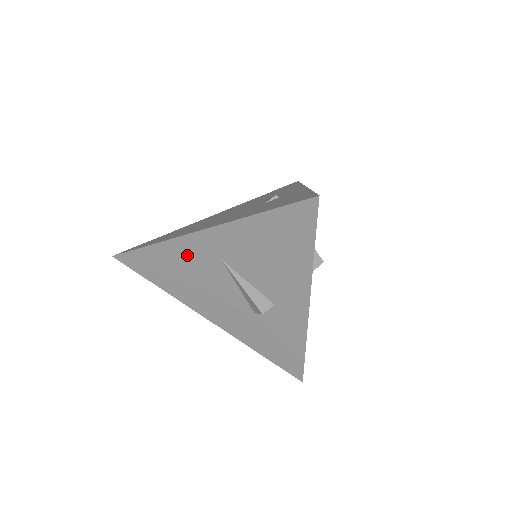
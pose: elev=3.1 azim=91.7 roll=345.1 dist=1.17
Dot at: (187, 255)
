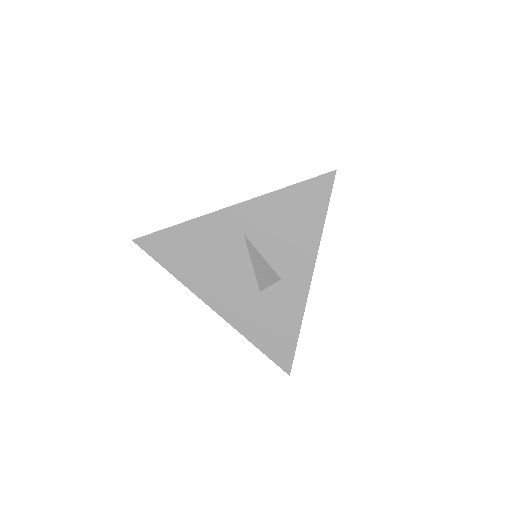
Dot at: (212, 232)
